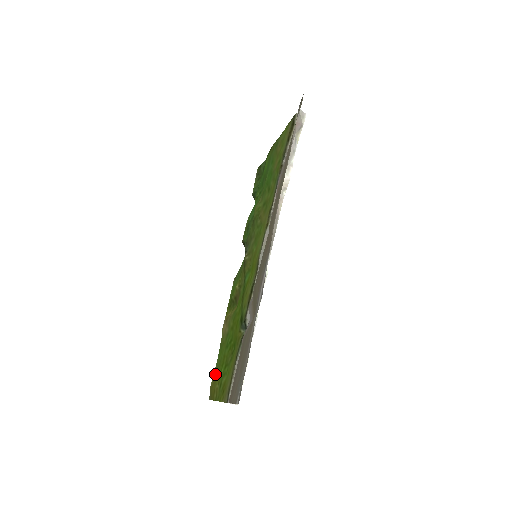
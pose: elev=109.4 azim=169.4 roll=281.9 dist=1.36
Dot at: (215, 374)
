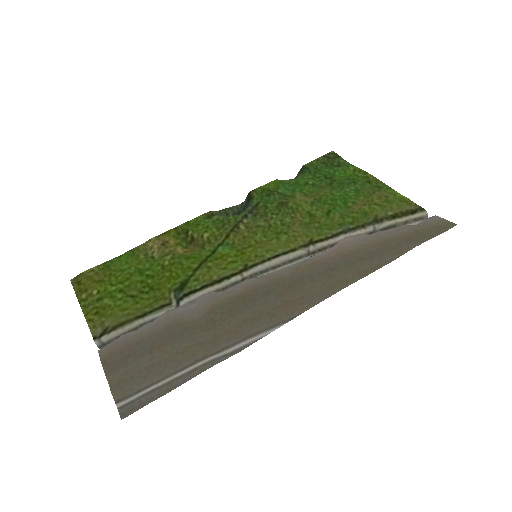
Dot at: (102, 272)
